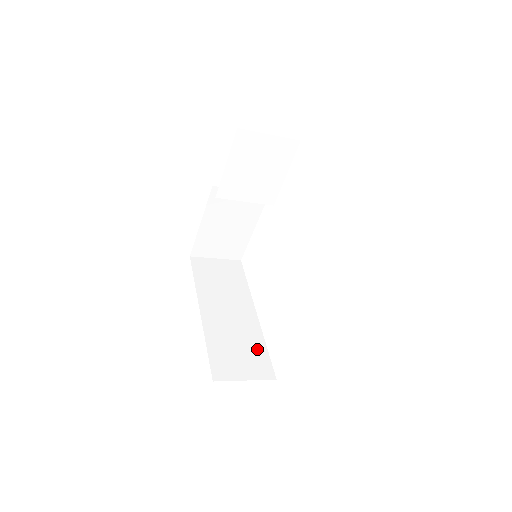
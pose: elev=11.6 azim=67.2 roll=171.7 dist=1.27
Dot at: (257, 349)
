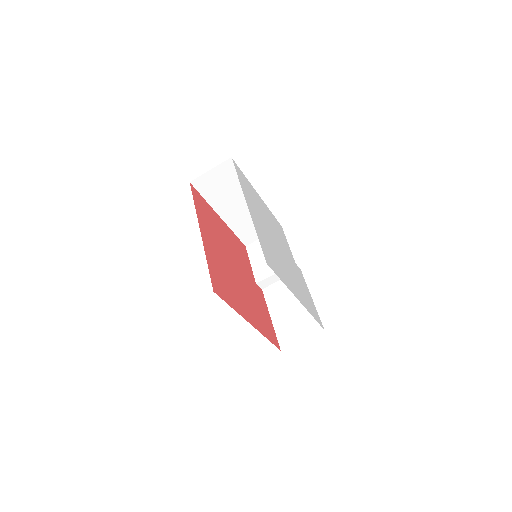
Dot at: occluded
